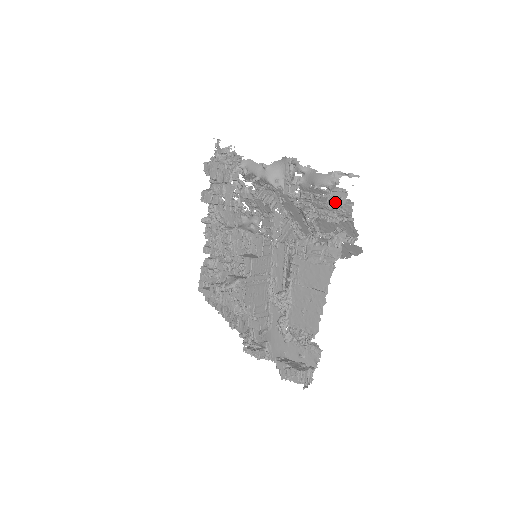
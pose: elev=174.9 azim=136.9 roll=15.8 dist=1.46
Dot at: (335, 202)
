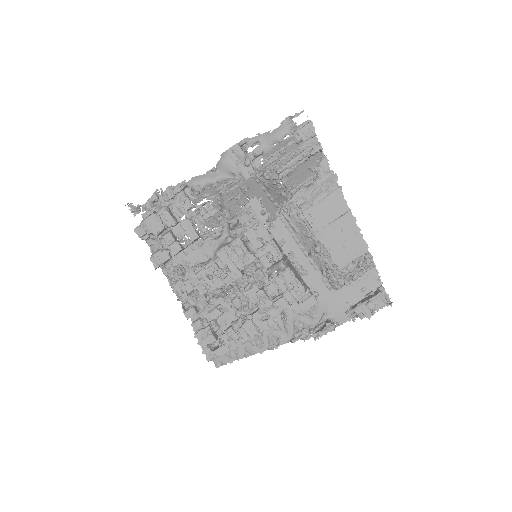
Dot at: (307, 136)
